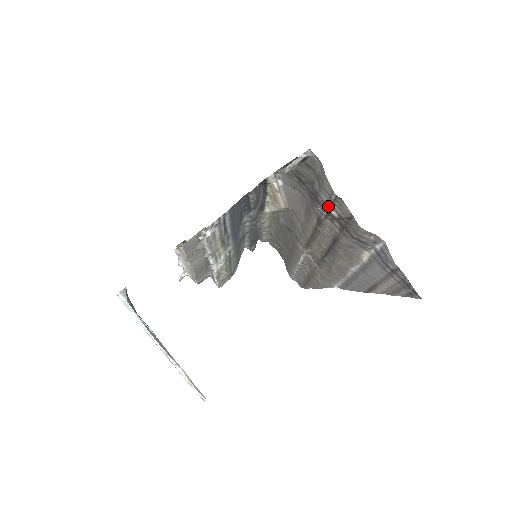
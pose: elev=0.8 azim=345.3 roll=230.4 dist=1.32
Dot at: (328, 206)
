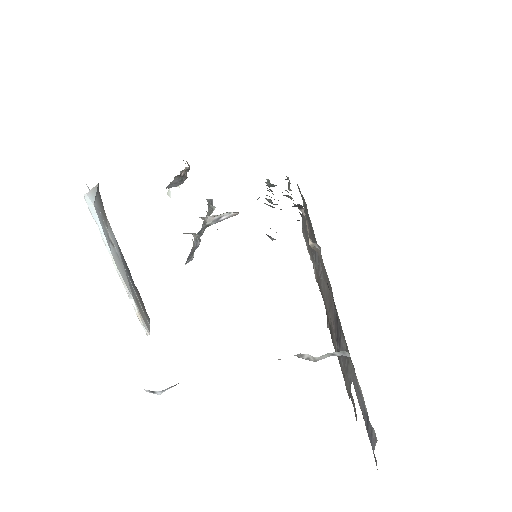
Dot at: (342, 369)
